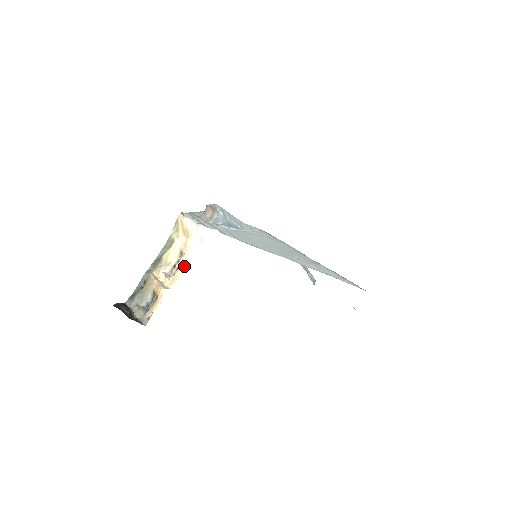
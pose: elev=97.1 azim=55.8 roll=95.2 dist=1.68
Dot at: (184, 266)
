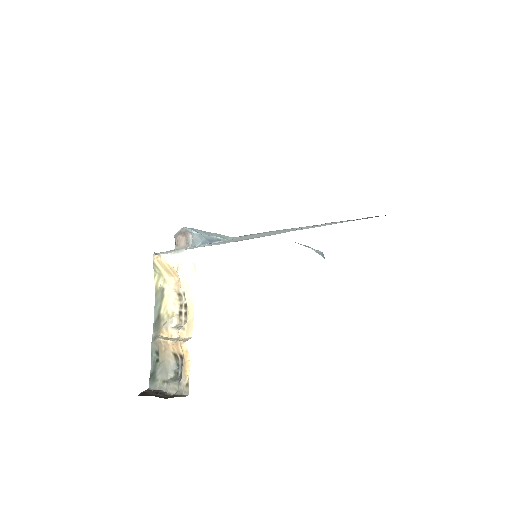
Dot at: (192, 304)
